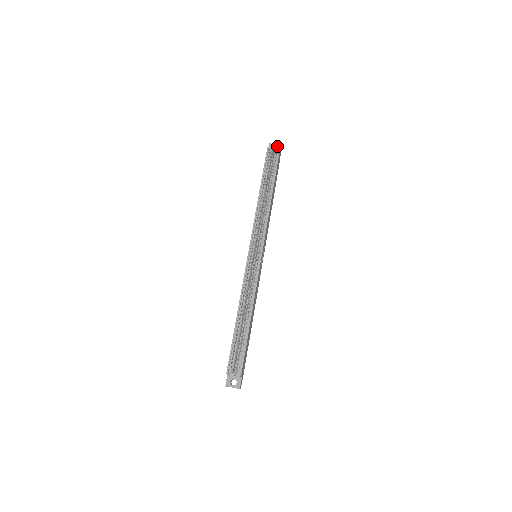
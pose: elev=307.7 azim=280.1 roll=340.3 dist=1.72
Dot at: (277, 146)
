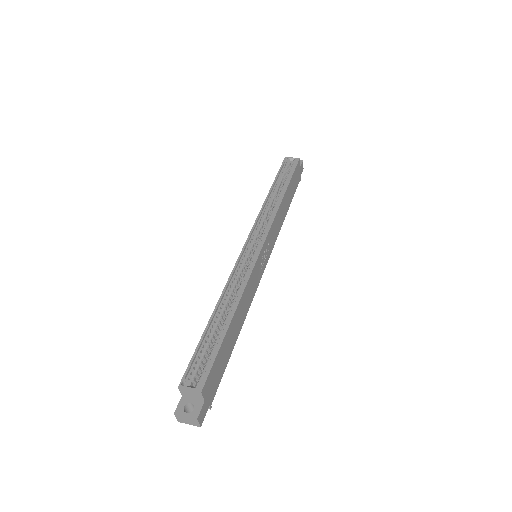
Dot at: occluded
